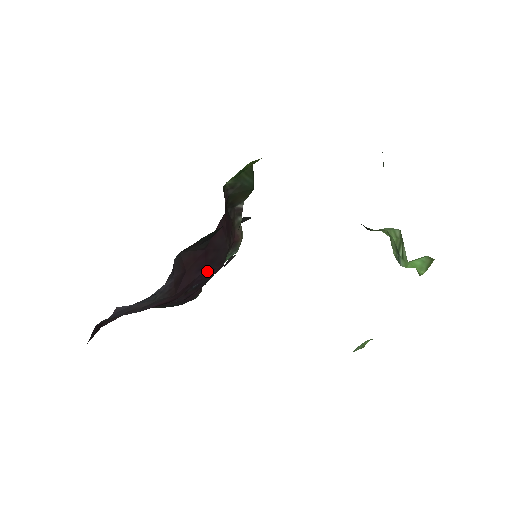
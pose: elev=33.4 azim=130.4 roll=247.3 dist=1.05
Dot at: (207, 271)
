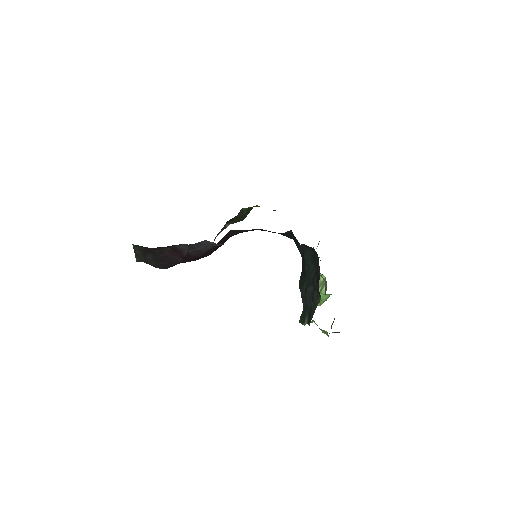
Dot at: occluded
